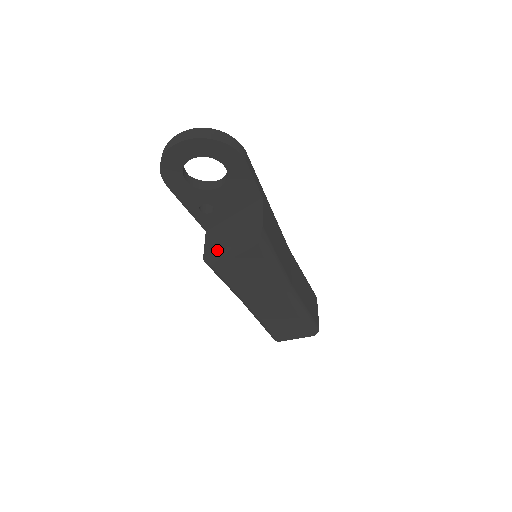
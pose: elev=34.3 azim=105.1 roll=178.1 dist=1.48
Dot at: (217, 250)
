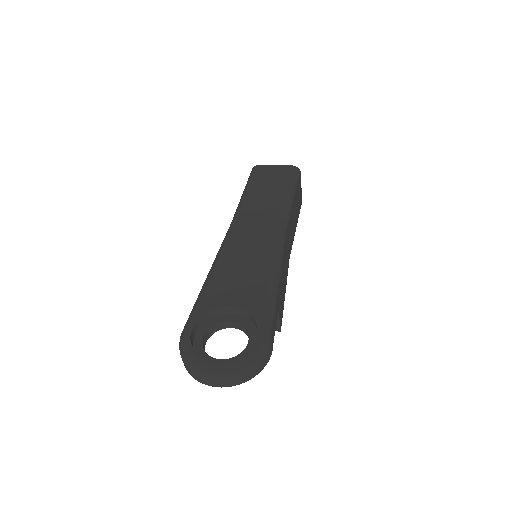
Dot at: occluded
